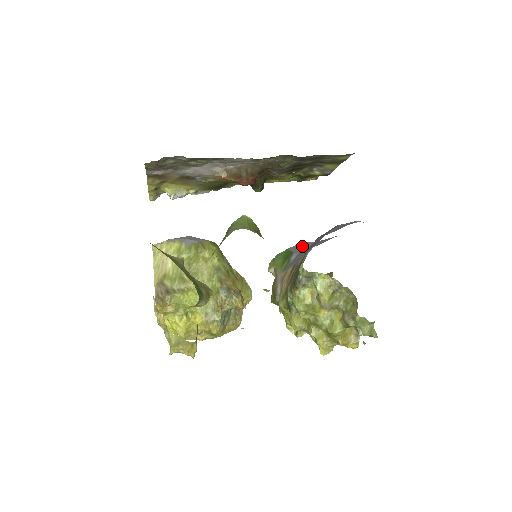
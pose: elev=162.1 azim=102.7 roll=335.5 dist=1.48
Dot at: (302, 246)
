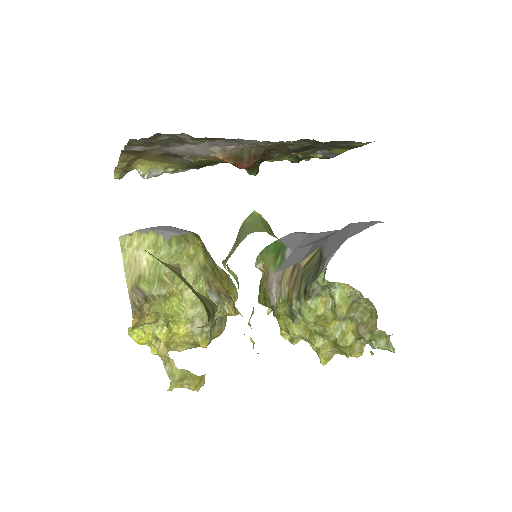
Dot at: (294, 238)
